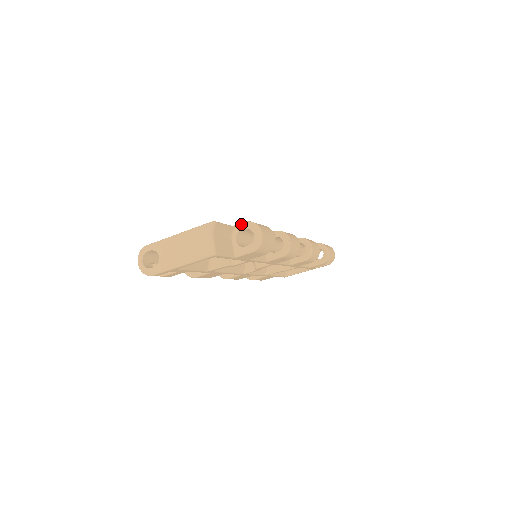
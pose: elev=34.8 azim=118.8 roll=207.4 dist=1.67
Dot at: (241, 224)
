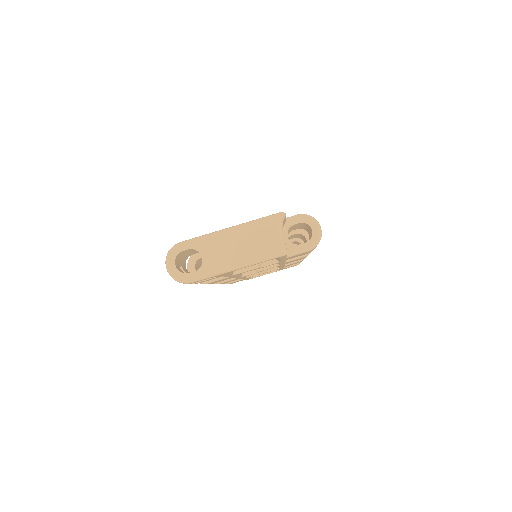
Dot at: (294, 217)
